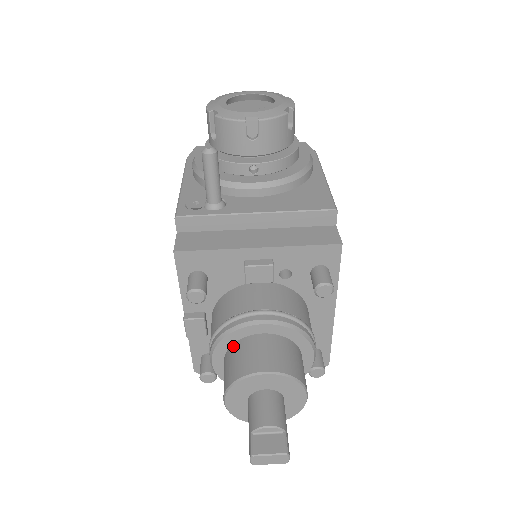
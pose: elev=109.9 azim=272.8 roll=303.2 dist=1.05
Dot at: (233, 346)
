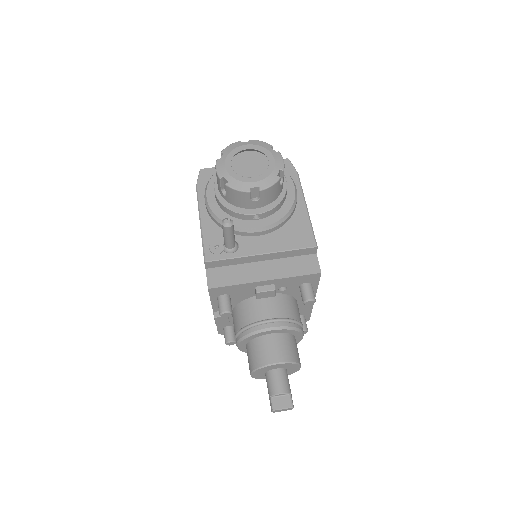
Dot at: (253, 341)
